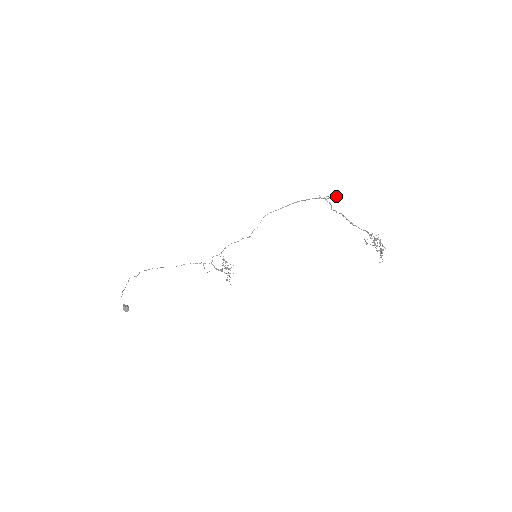
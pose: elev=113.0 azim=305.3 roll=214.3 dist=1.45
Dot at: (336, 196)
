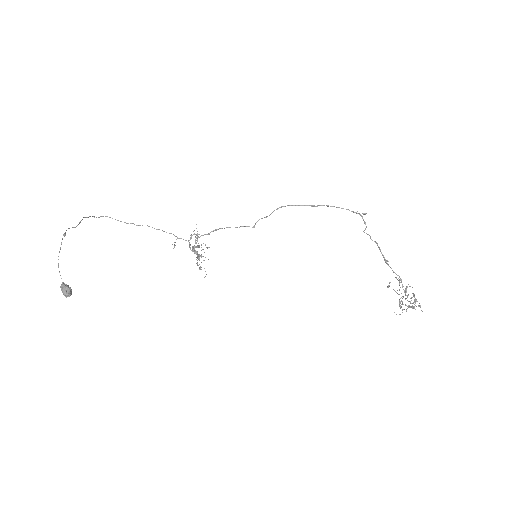
Dot at: occluded
